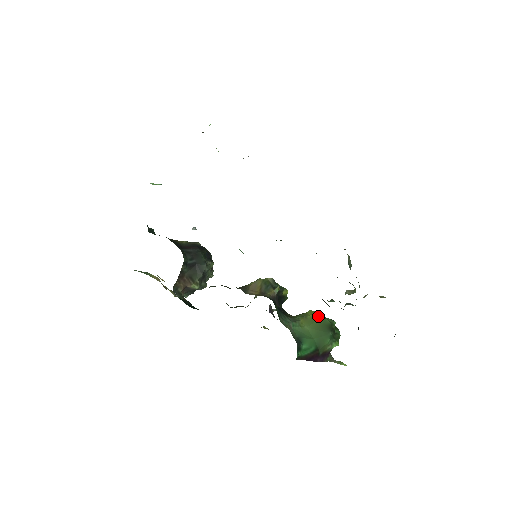
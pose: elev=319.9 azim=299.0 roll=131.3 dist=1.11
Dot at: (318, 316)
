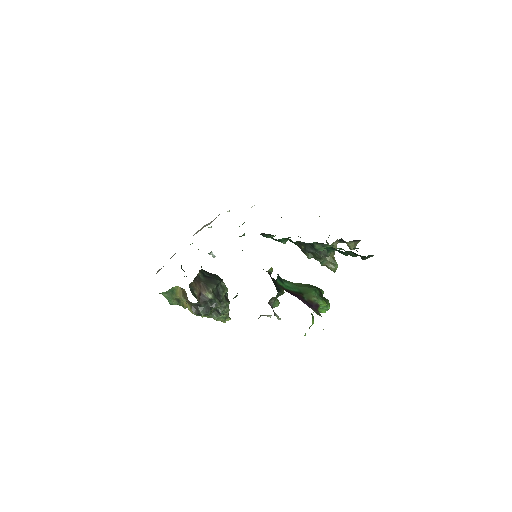
Dot at: (306, 284)
